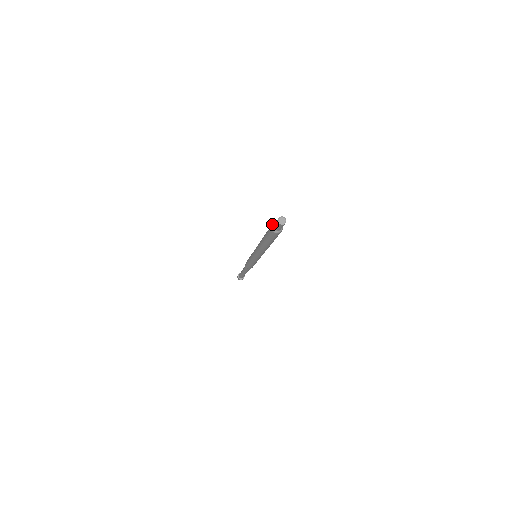
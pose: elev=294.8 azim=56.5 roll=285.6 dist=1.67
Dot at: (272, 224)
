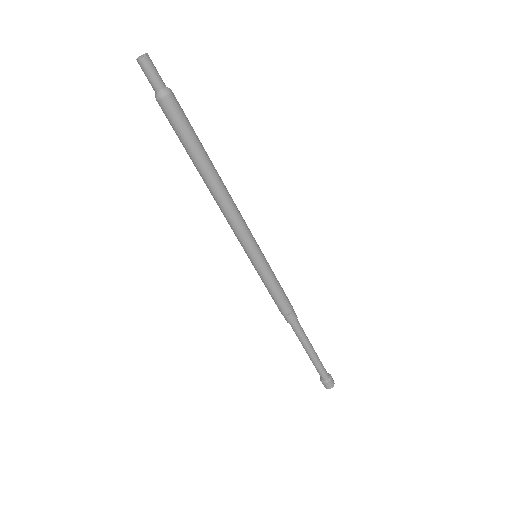
Dot at: (155, 96)
